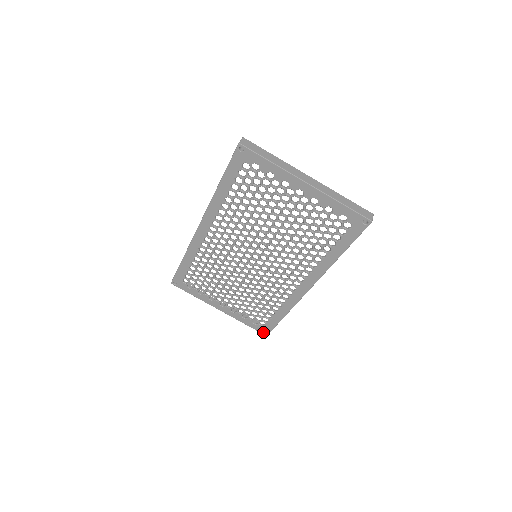
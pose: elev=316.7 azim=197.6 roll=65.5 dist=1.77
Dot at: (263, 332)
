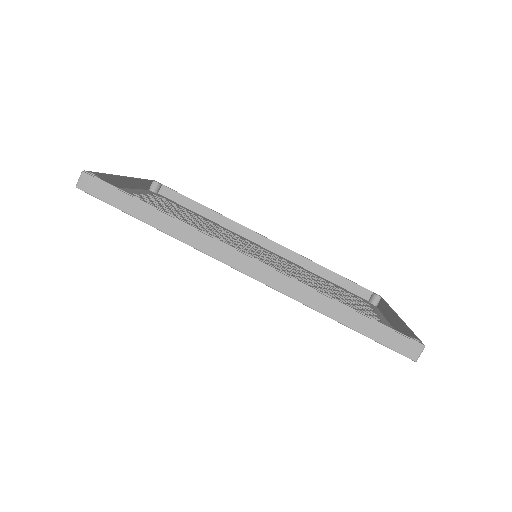
Dot at: occluded
